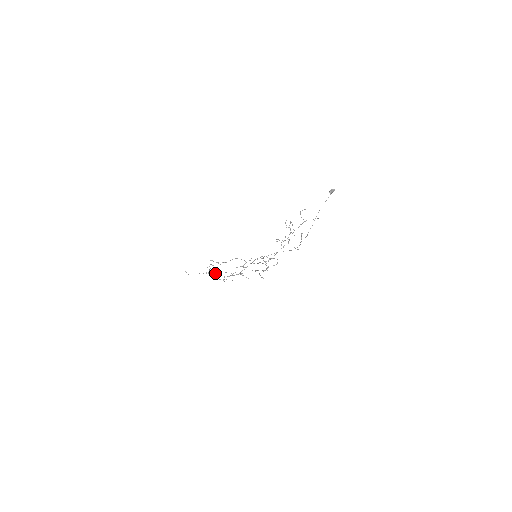
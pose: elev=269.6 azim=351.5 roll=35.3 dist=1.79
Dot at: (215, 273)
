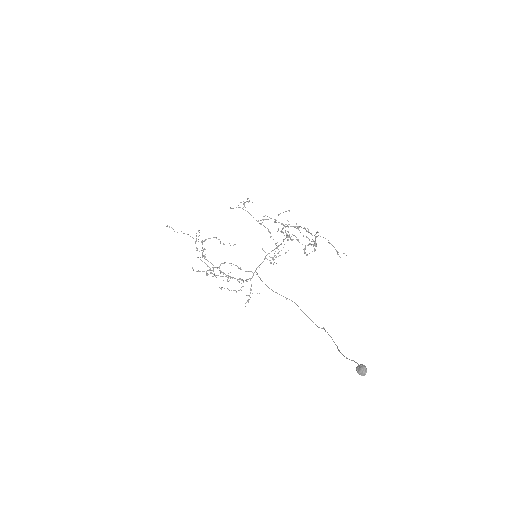
Dot at: occluded
